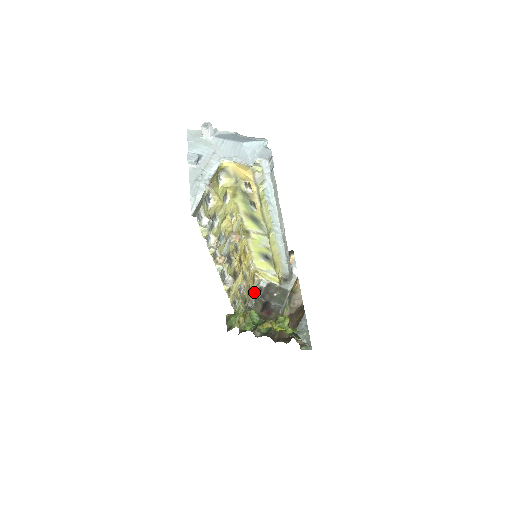
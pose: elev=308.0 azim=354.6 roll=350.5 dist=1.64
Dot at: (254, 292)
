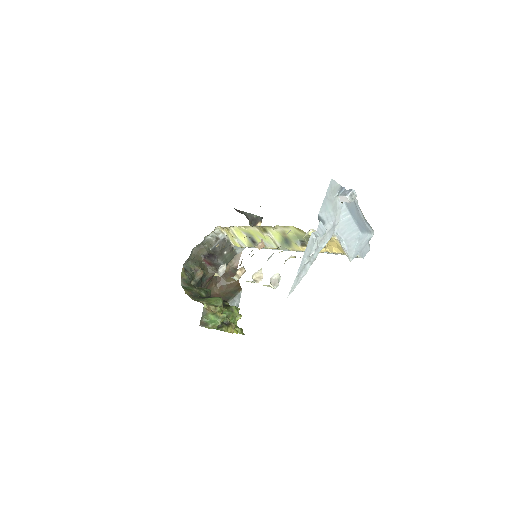
Dot at: occluded
